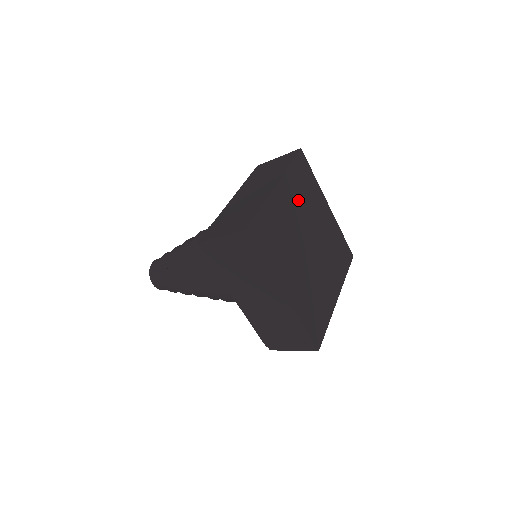
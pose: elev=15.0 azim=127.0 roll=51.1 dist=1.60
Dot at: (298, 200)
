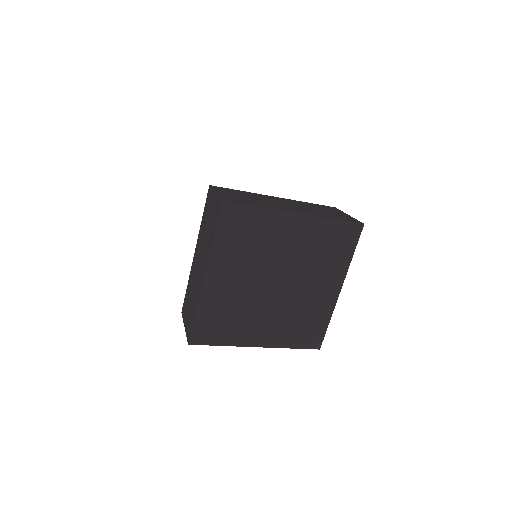
Dot at: (242, 260)
